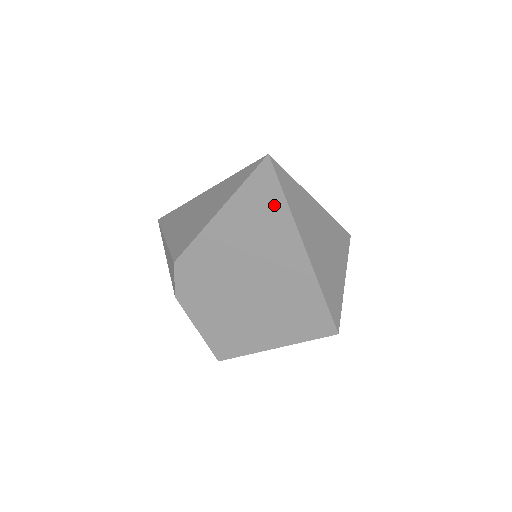
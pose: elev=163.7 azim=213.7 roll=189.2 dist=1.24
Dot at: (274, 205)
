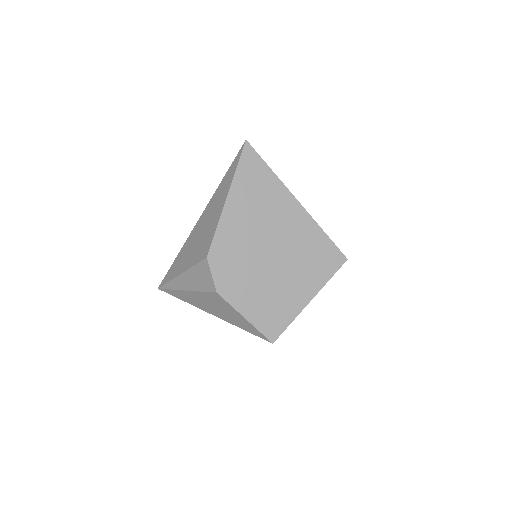
Dot at: (263, 174)
